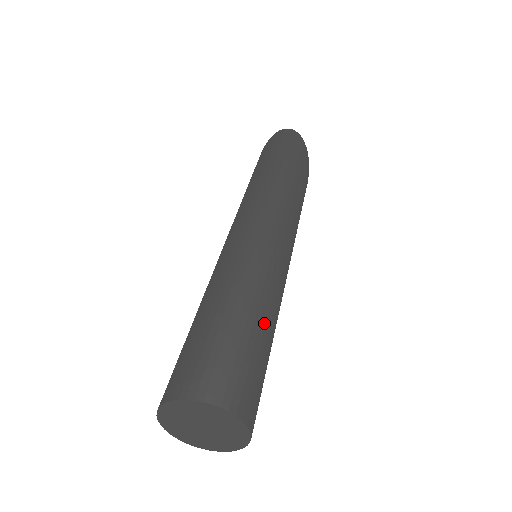
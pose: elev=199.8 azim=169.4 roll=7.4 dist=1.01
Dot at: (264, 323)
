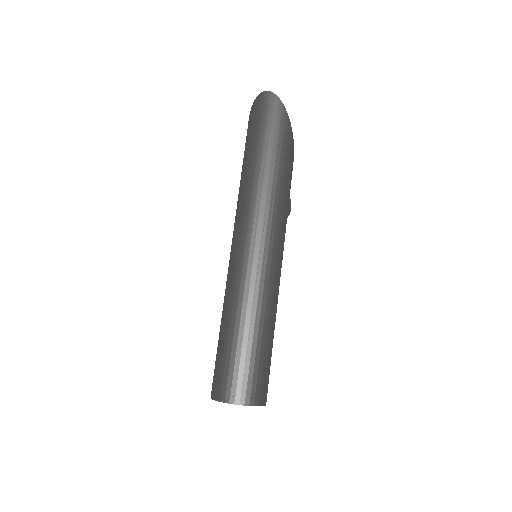
Dot at: (261, 334)
